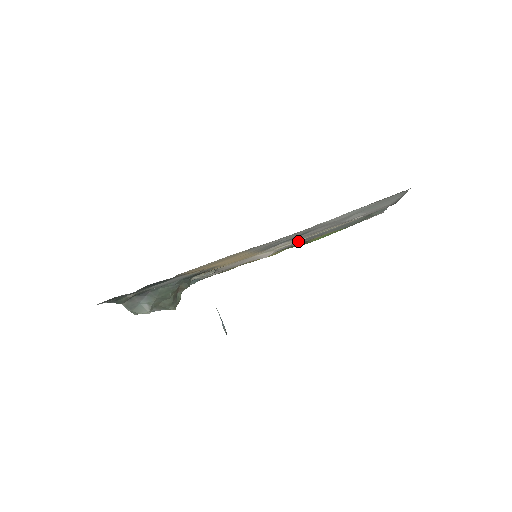
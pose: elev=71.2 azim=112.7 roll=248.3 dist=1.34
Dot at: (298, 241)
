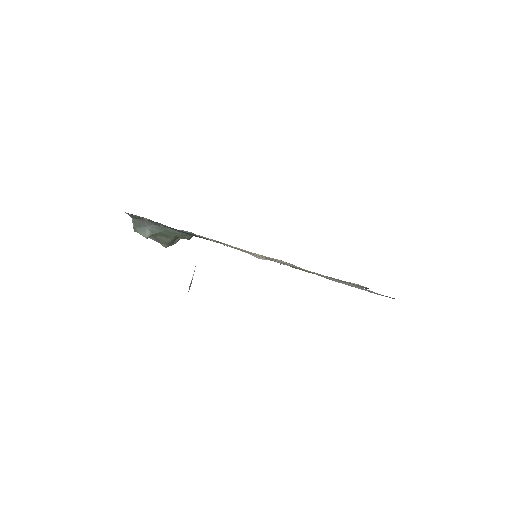
Dot at: occluded
